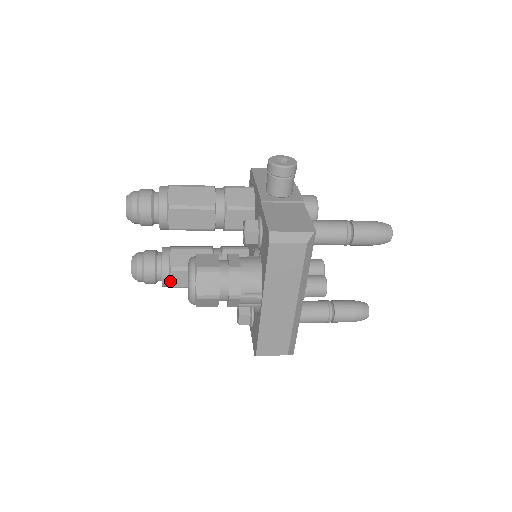
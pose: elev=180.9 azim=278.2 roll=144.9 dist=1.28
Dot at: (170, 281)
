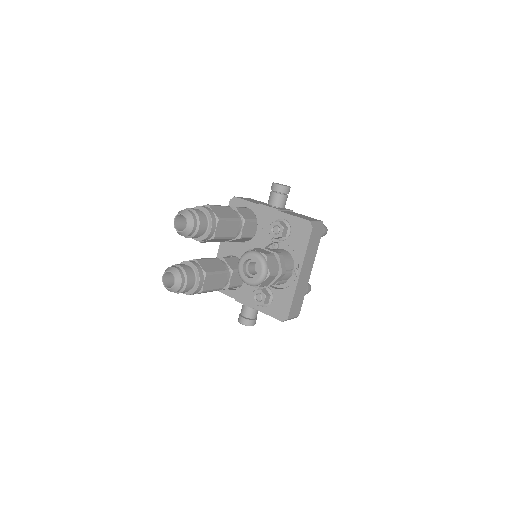
Dot at: (203, 285)
